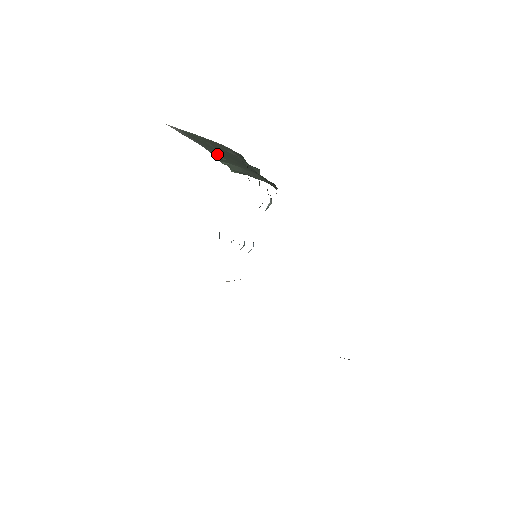
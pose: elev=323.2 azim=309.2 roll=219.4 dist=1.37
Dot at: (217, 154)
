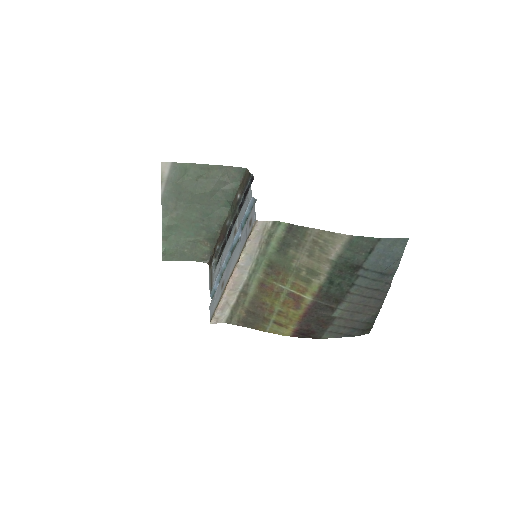
Dot at: (171, 217)
